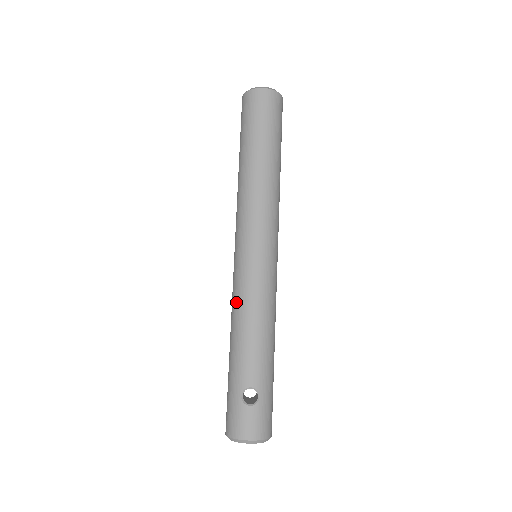
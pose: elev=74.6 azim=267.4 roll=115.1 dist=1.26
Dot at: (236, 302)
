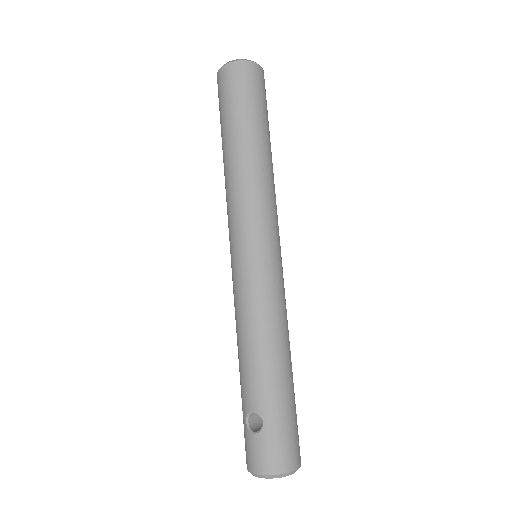
Dot at: (235, 314)
